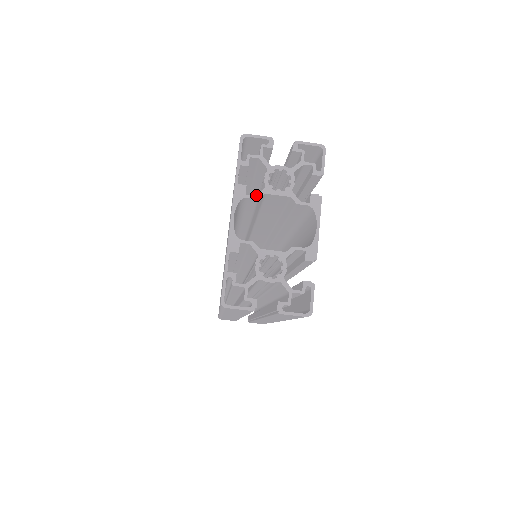
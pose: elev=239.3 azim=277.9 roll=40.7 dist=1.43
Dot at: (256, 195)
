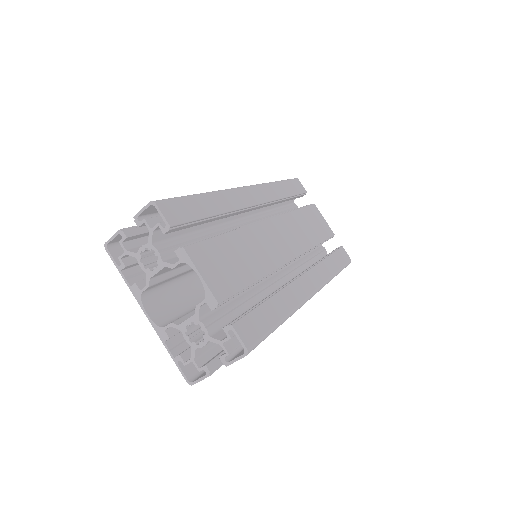
Dot at: (146, 285)
